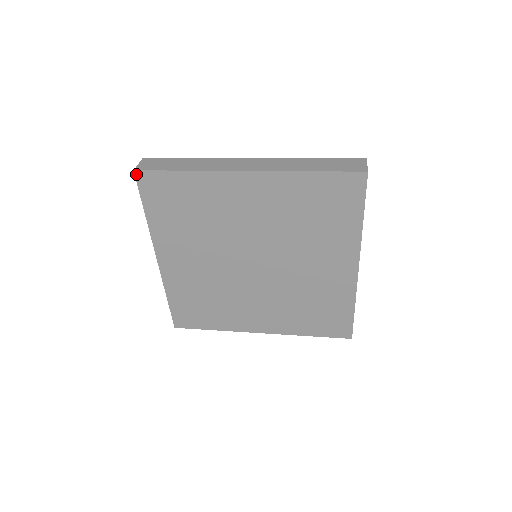
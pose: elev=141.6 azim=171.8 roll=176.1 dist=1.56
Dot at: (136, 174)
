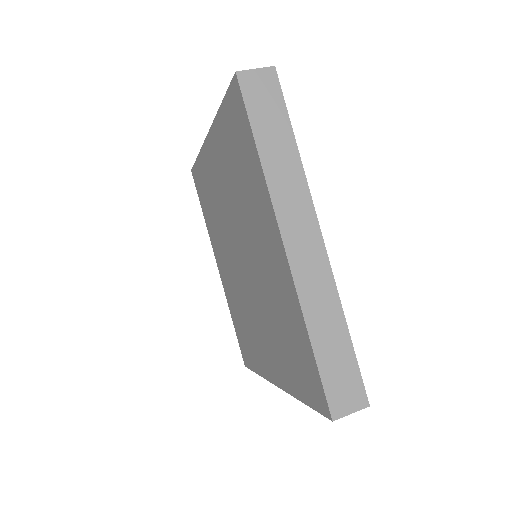
Dot at: (192, 174)
